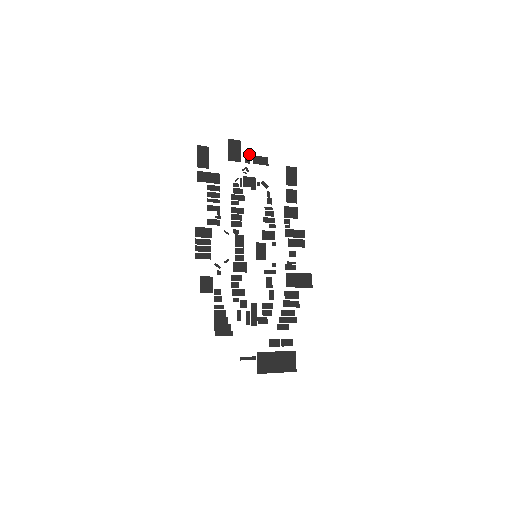
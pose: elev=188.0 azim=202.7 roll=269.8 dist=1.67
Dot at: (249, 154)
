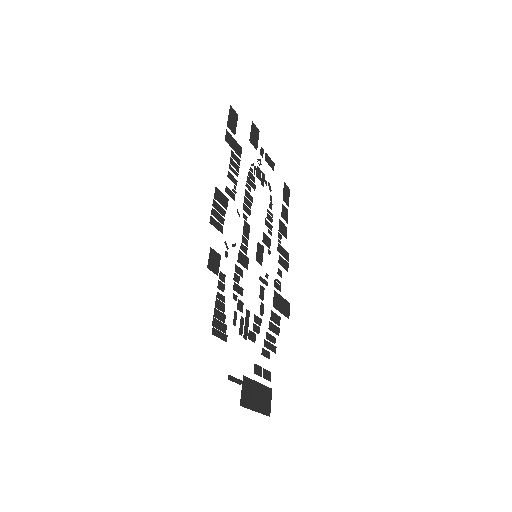
Dot at: (263, 149)
